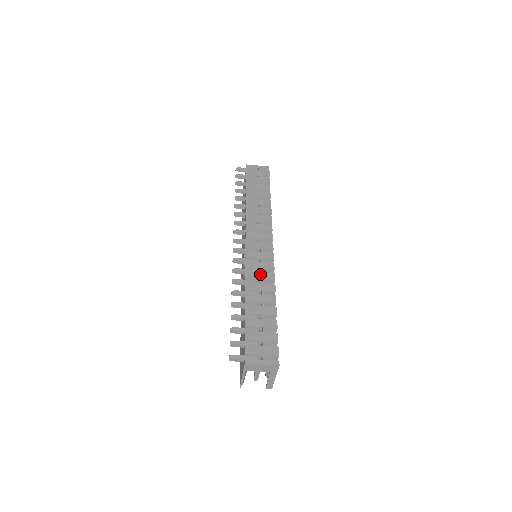
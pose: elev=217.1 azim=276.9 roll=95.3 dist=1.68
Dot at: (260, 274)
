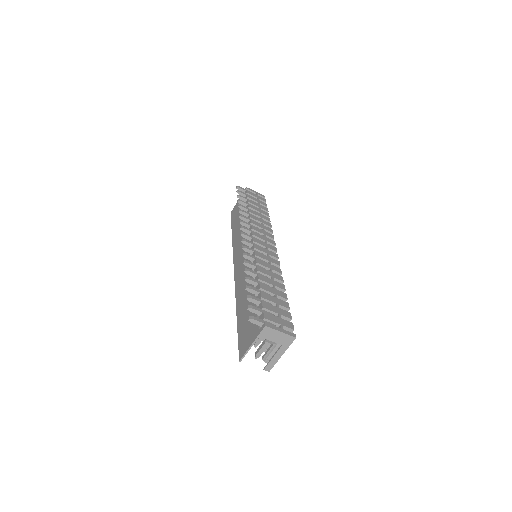
Dot at: (269, 265)
